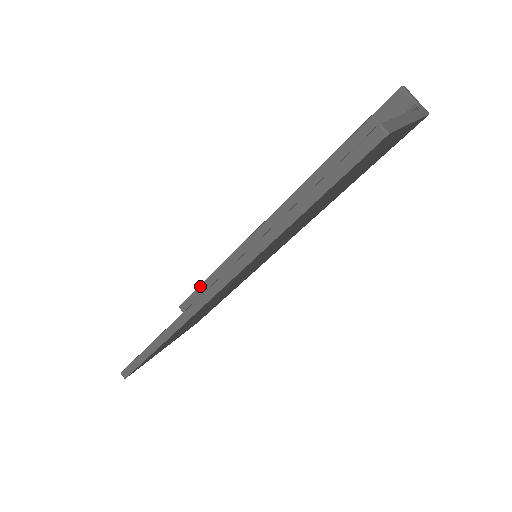
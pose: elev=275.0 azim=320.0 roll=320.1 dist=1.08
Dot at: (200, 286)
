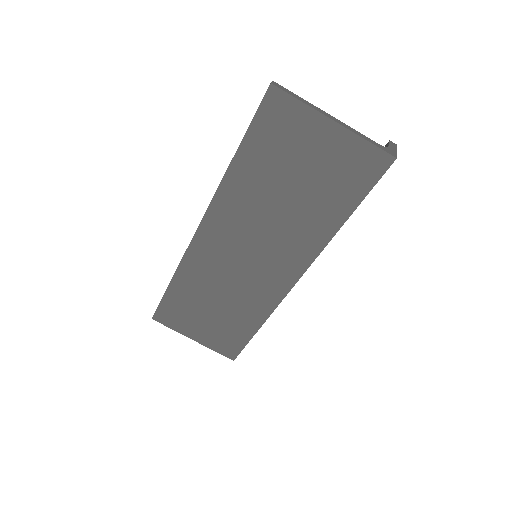
Dot at: occluded
